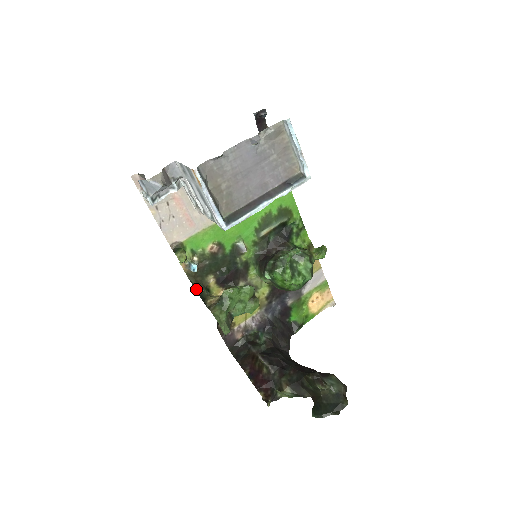
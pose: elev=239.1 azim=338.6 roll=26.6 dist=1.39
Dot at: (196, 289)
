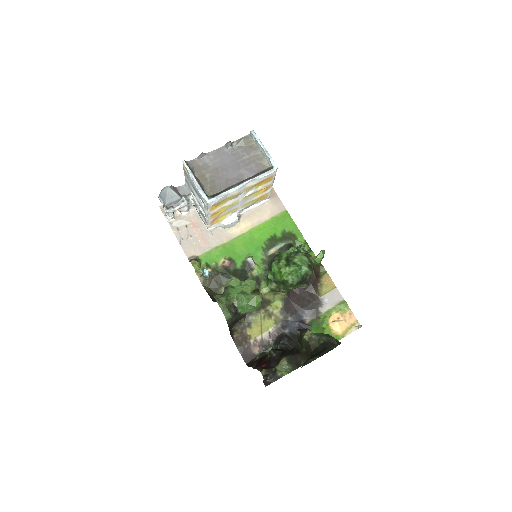
Dot at: (209, 295)
